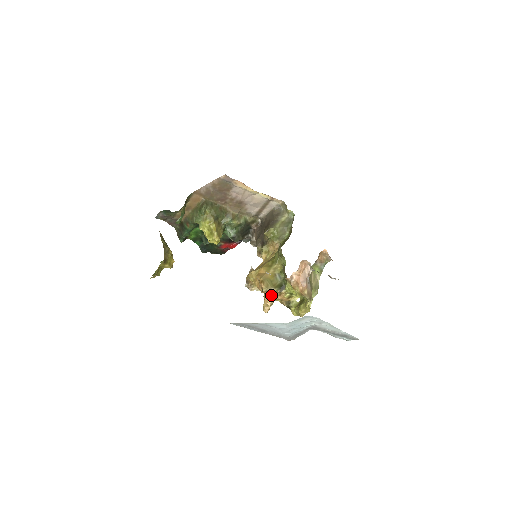
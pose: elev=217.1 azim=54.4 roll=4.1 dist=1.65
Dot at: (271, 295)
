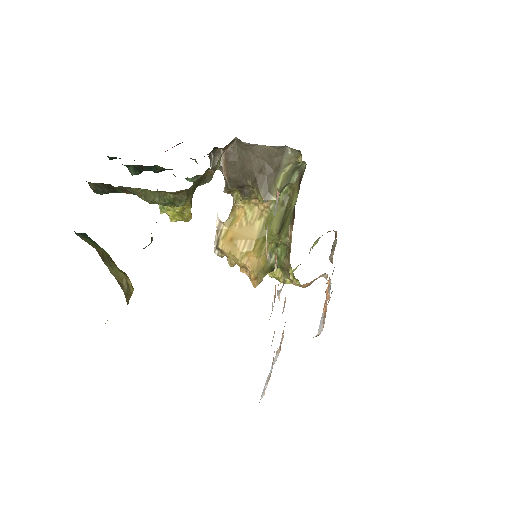
Dot at: occluded
